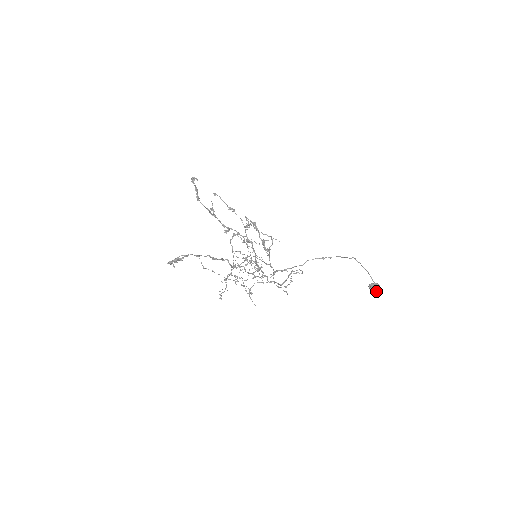
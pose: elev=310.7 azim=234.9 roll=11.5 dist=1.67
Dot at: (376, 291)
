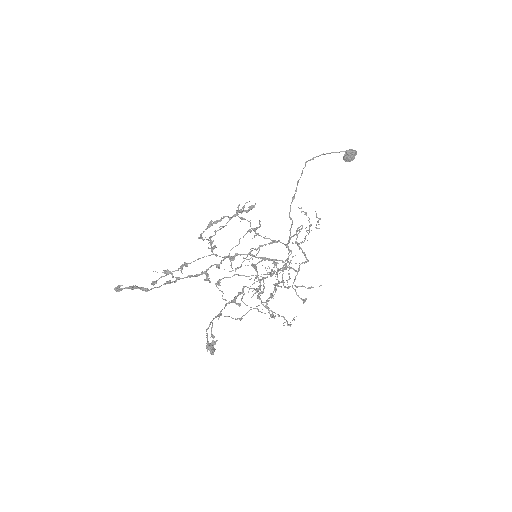
Dot at: (354, 152)
